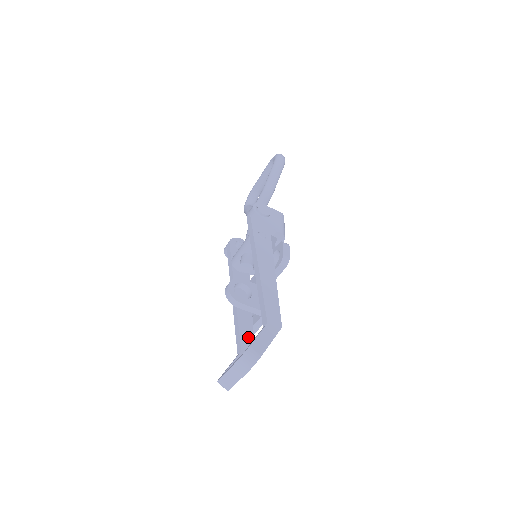
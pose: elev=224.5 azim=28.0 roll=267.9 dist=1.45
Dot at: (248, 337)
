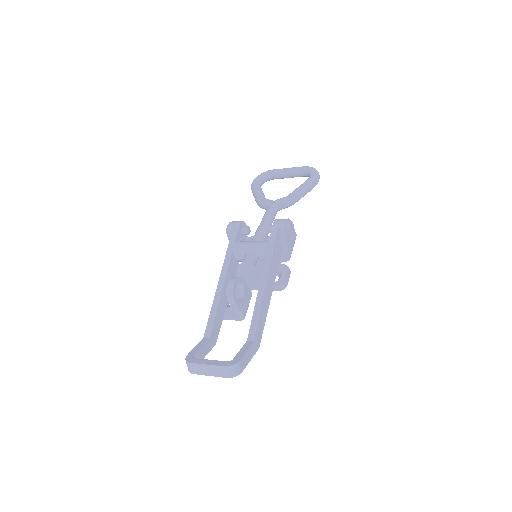
Dot at: (218, 326)
